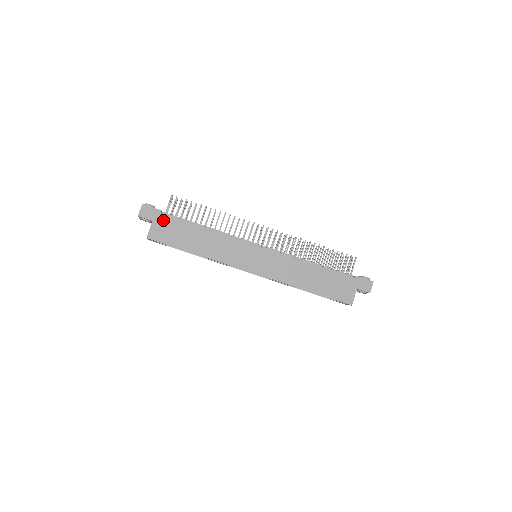
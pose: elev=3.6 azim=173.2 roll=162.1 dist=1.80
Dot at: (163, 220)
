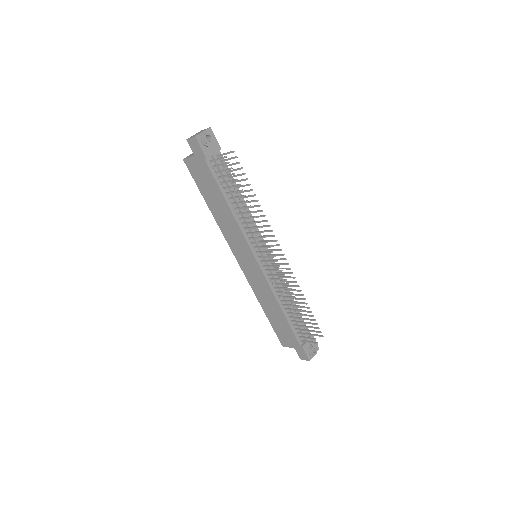
Dot at: (203, 165)
